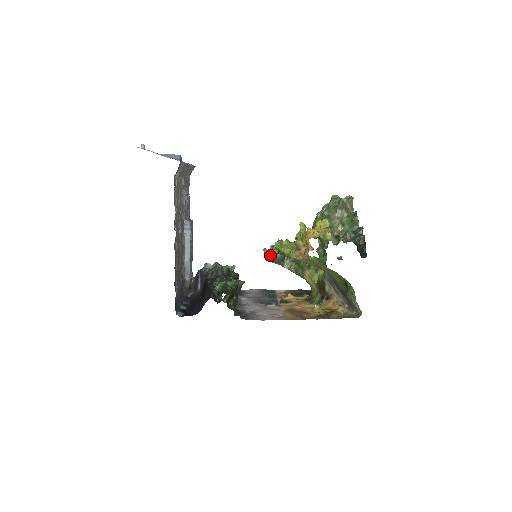
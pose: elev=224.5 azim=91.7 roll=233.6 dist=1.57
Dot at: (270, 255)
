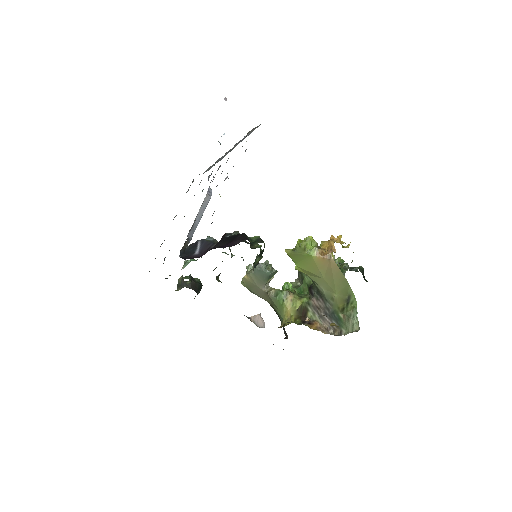
Dot at: (261, 267)
